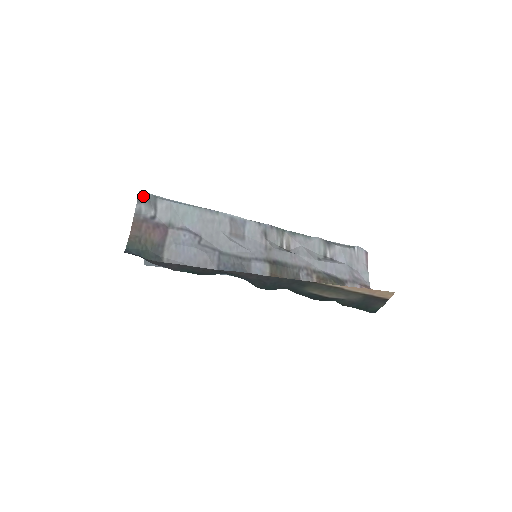
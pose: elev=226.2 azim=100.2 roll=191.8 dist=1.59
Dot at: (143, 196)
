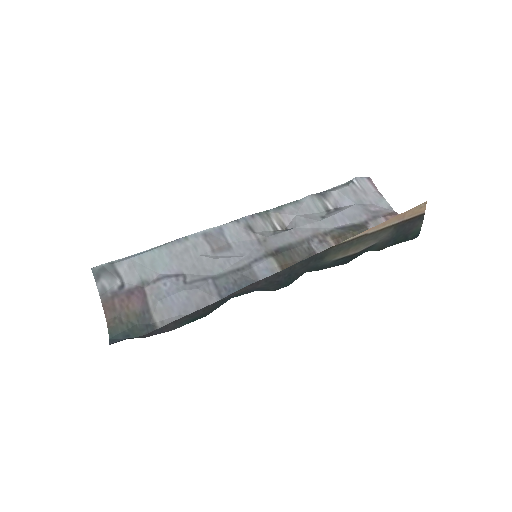
Dot at: (98, 271)
